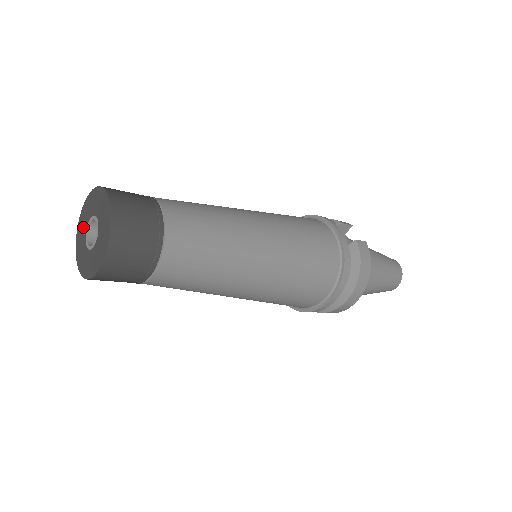
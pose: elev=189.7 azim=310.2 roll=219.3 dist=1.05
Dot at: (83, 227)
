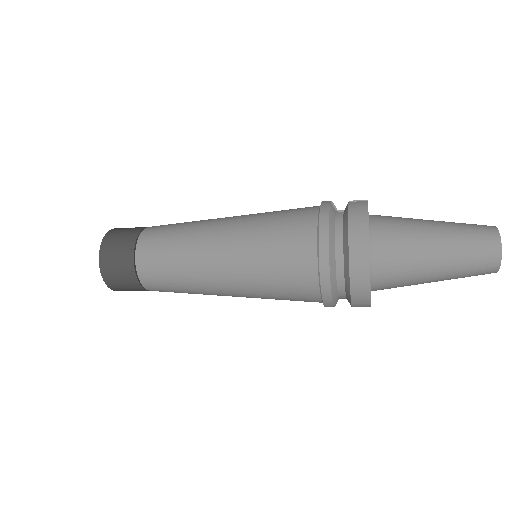
Dot at: occluded
